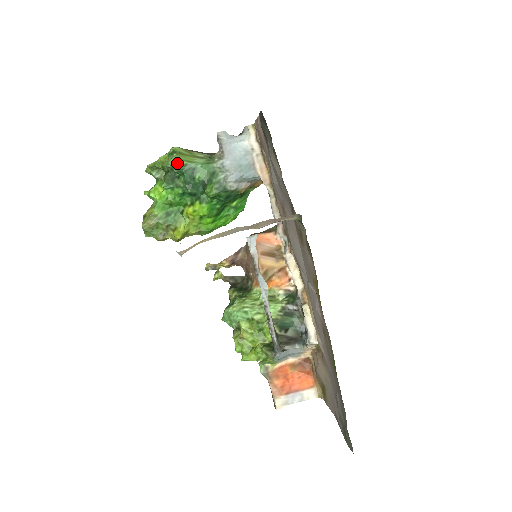
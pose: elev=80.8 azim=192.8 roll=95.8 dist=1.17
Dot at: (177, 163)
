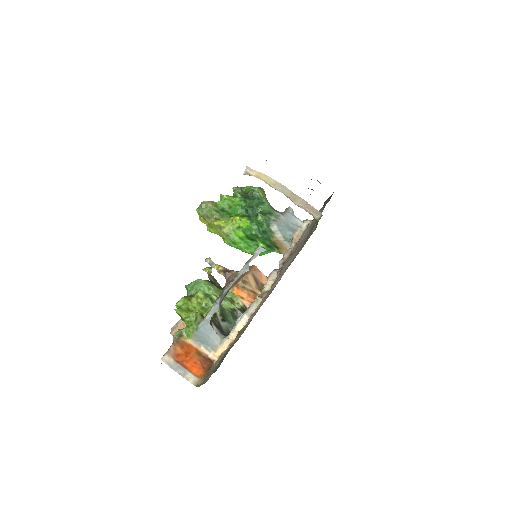
Dot at: (258, 190)
